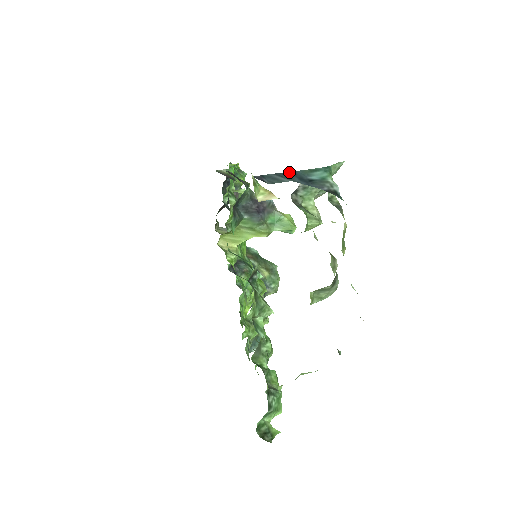
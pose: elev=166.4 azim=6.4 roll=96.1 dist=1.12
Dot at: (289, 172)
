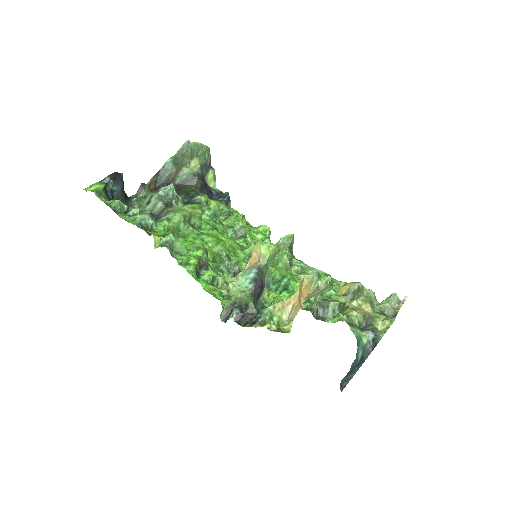
Dot at: (350, 371)
